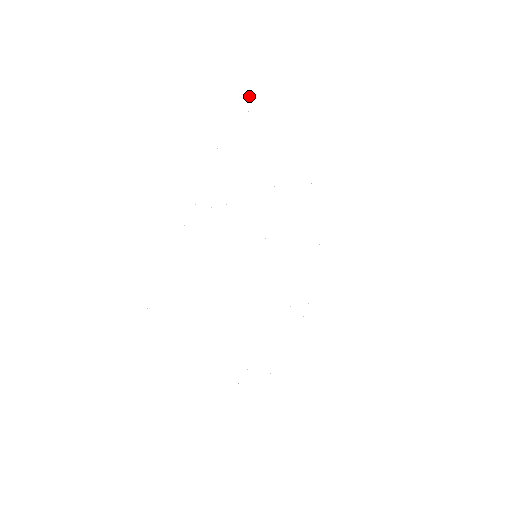
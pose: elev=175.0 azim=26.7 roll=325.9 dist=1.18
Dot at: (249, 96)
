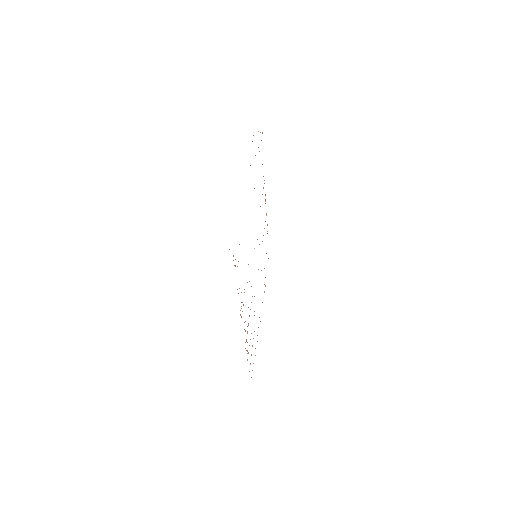
Dot at: occluded
